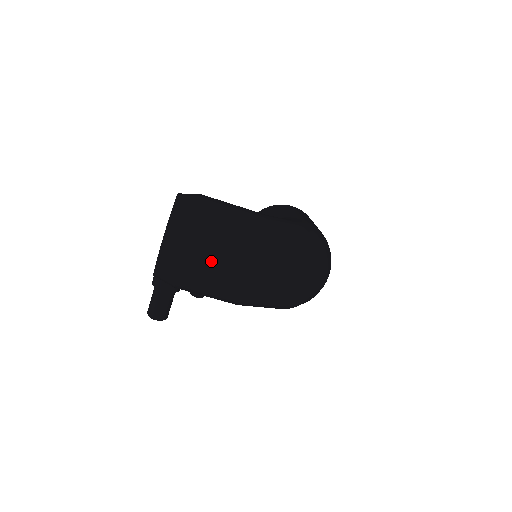
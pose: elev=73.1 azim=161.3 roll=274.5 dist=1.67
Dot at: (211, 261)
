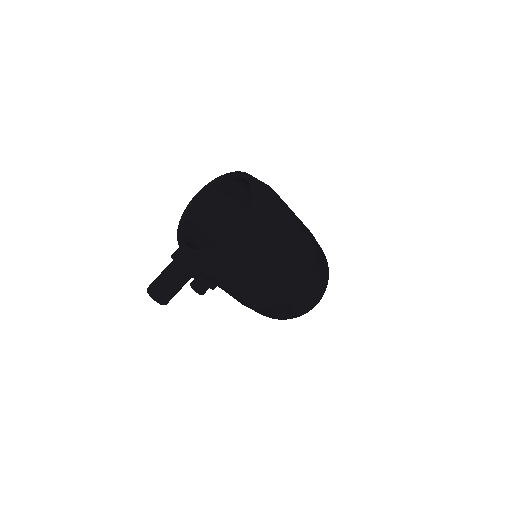
Dot at: (277, 265)
